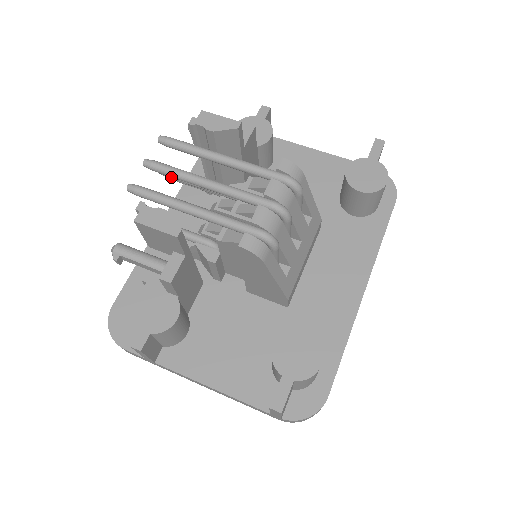
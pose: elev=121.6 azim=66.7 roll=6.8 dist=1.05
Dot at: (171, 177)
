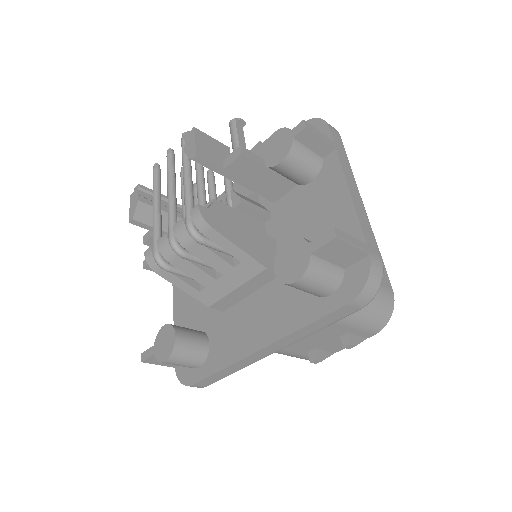
Dot at: (196, 165)
